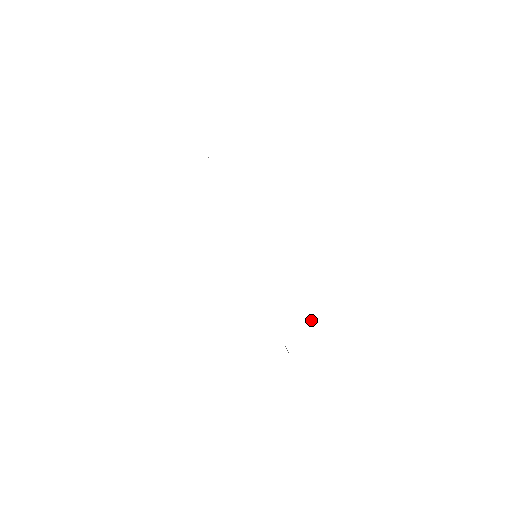
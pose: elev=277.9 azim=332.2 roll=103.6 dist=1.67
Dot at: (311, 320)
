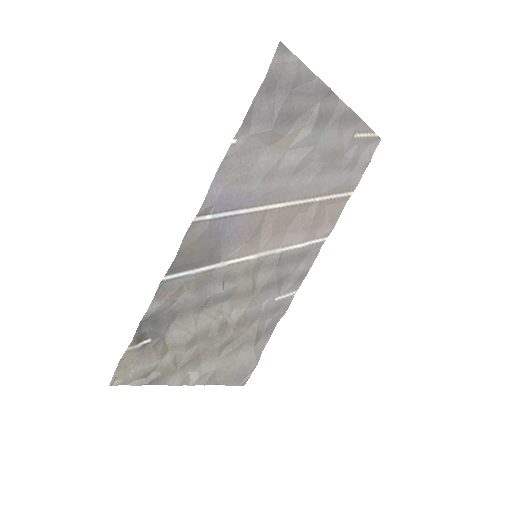
Dot at: (149, 344)
